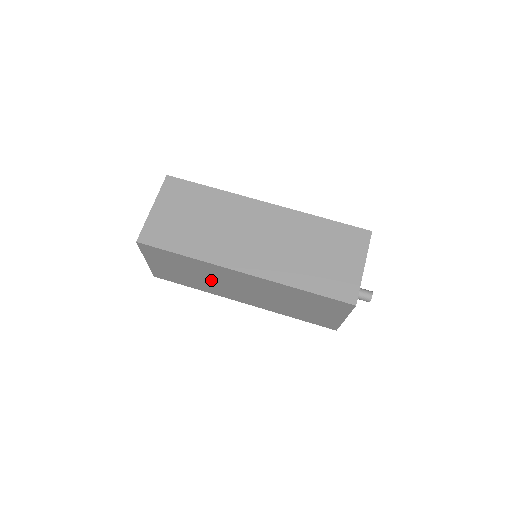
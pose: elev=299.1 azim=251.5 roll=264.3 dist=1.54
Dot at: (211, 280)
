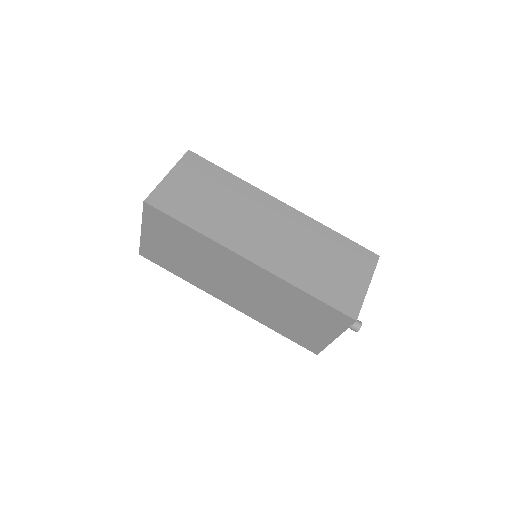
Dot at: (206, 267)
